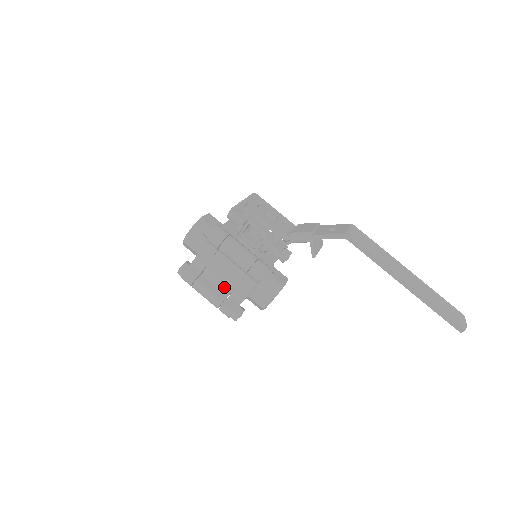
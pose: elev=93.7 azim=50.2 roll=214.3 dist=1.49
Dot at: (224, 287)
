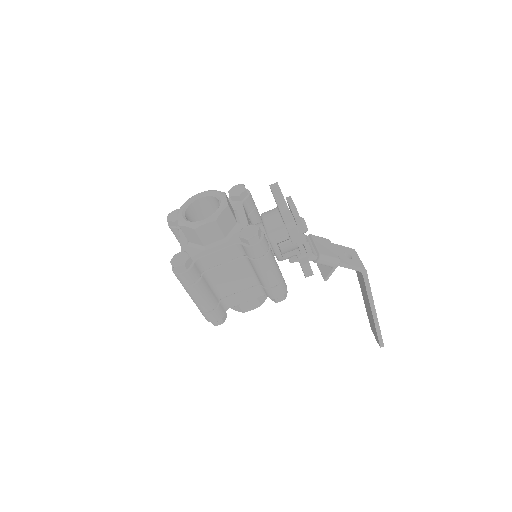
Dot at: (221, 291)
